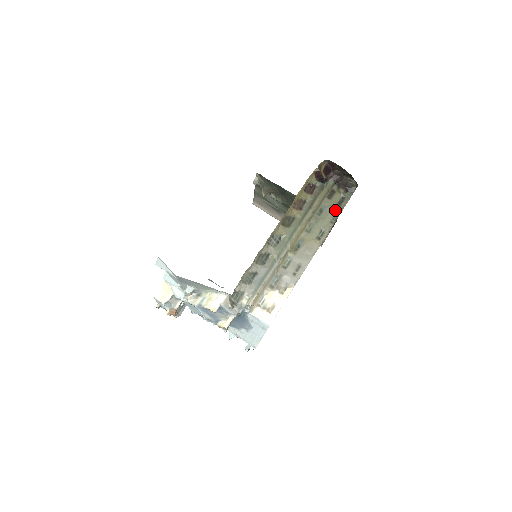
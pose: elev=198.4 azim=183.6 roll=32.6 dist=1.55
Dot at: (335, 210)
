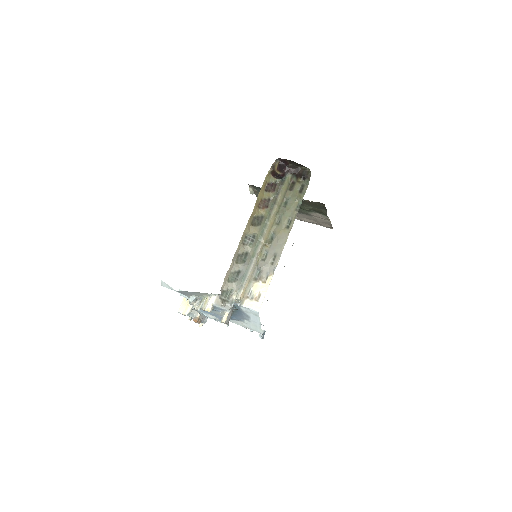
Dot at: (297, 199)
